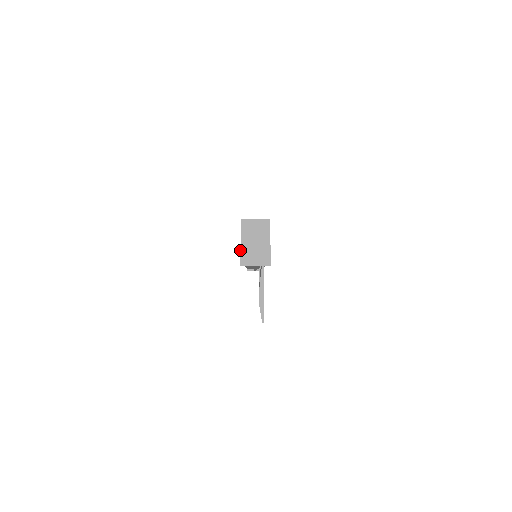
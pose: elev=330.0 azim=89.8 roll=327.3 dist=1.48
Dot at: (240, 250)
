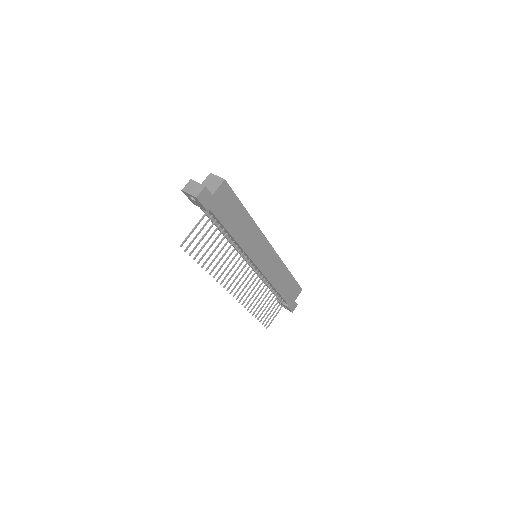
Dot at: (188, 182)
